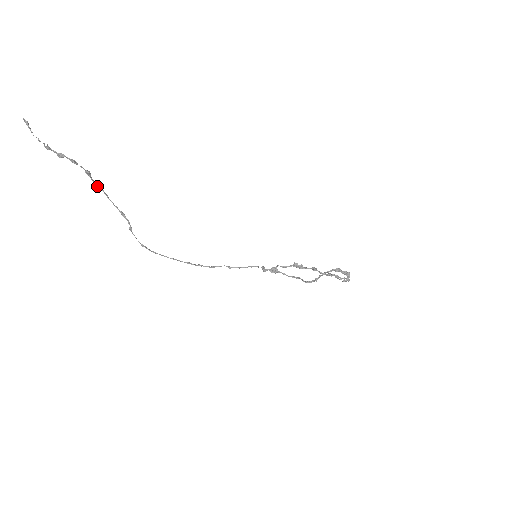
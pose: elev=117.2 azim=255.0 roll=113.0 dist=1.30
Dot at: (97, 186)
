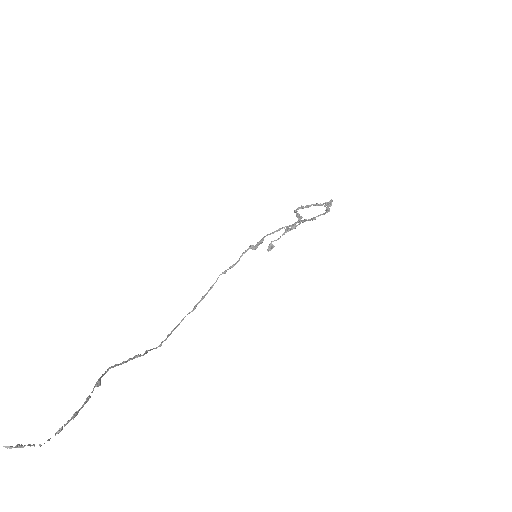
Dot at: (105, 373)
